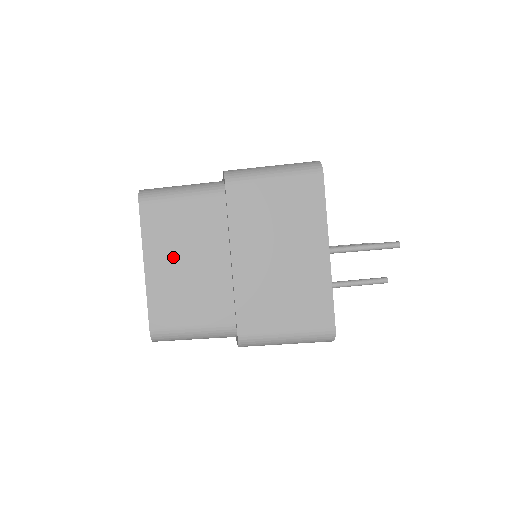
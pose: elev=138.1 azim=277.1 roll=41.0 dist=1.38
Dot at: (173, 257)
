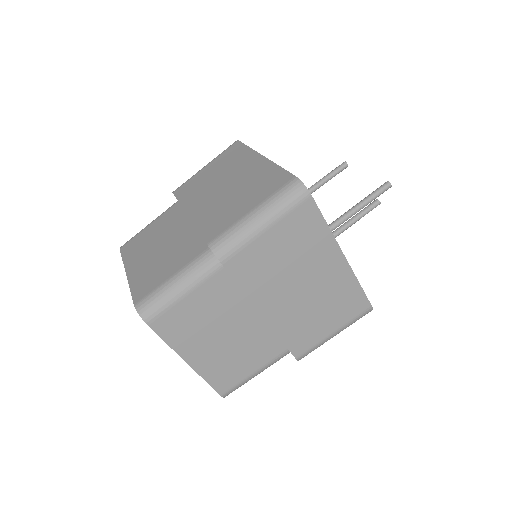
Dot at: (207, 341)
